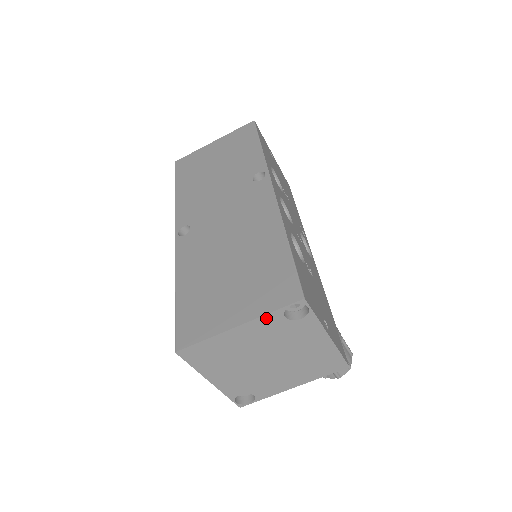
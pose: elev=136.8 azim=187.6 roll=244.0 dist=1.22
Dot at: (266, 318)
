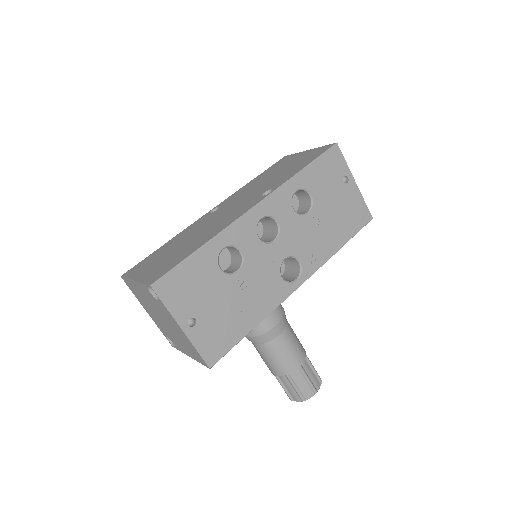
Dot at: (142, 285)
